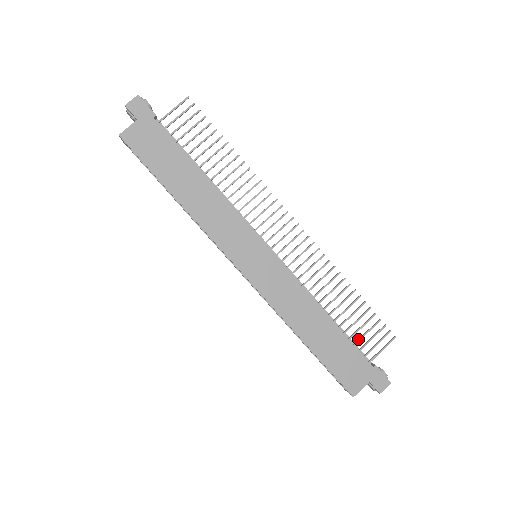
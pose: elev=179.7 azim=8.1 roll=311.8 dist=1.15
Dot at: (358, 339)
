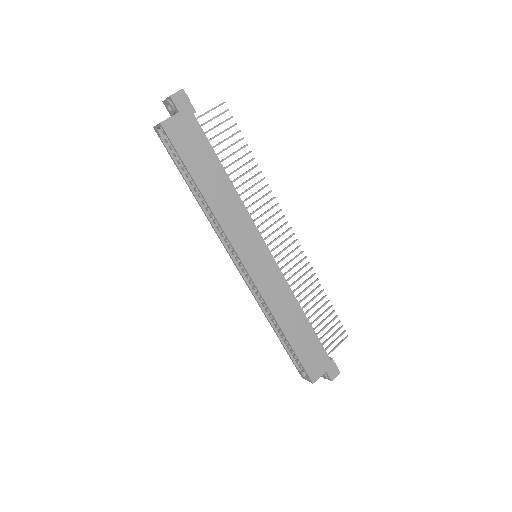
Dot at: (322, 336)
